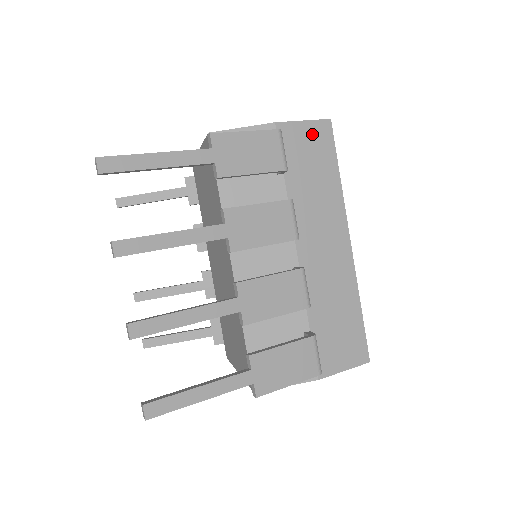
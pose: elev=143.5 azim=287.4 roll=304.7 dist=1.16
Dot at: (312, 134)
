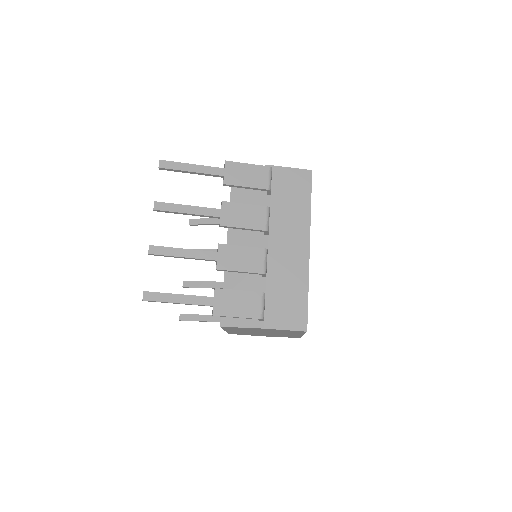
Dot at: (296, 176)
